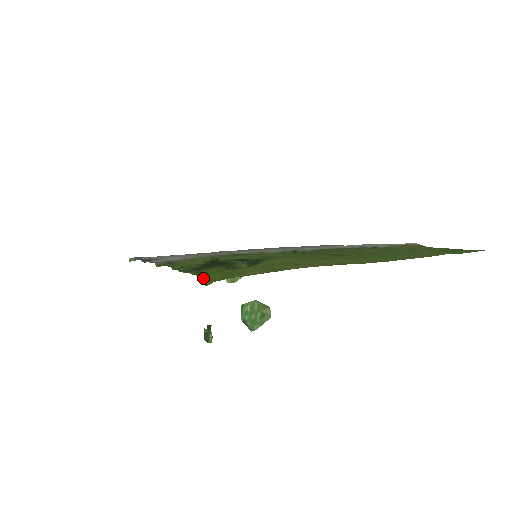
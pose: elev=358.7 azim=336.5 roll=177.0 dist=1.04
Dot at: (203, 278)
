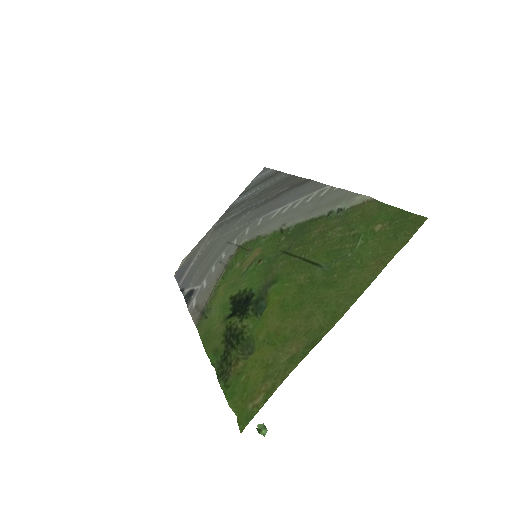
Dot at: (231, 407)
